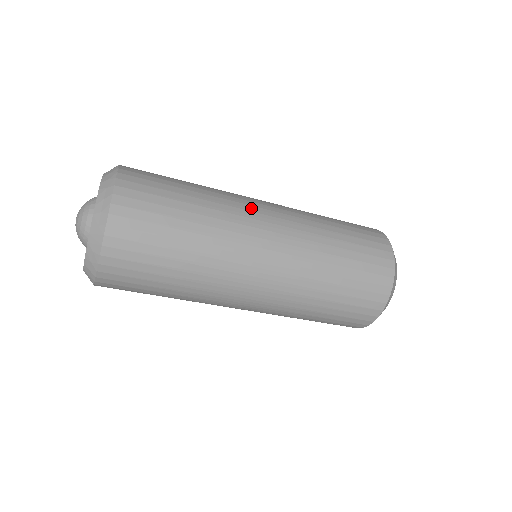
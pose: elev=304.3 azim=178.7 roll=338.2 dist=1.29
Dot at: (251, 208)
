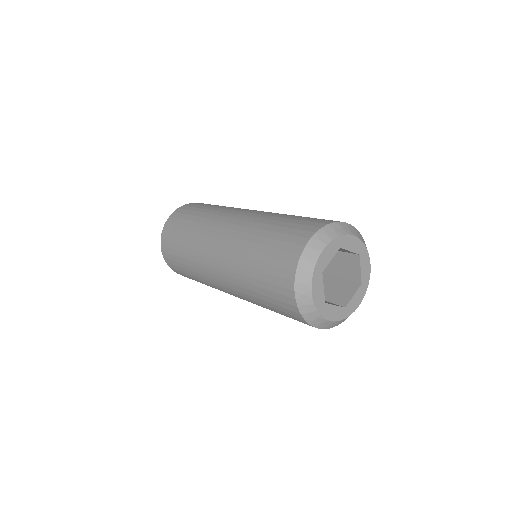
Dot at: (245, 209)
